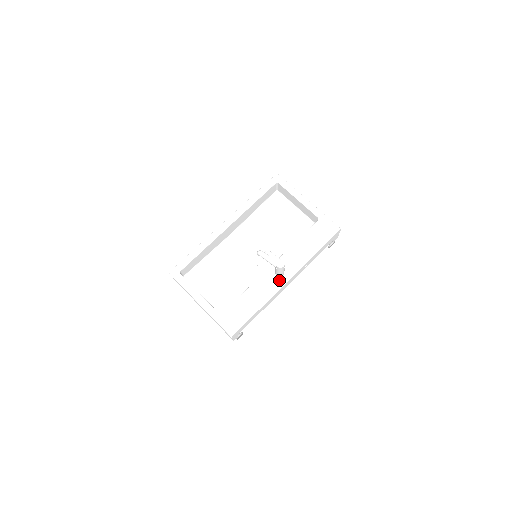
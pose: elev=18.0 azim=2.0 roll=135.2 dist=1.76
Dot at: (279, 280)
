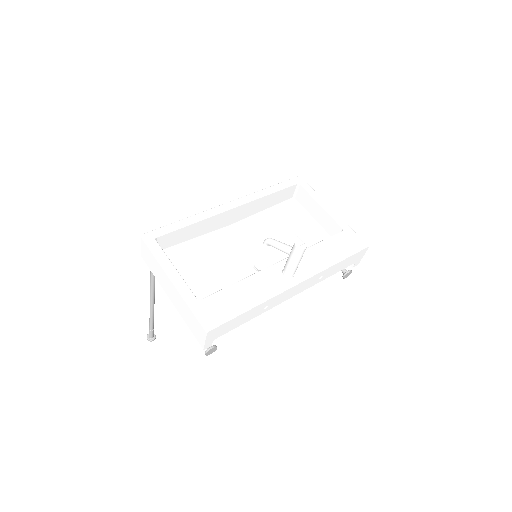
Dot at: (286, 280)
